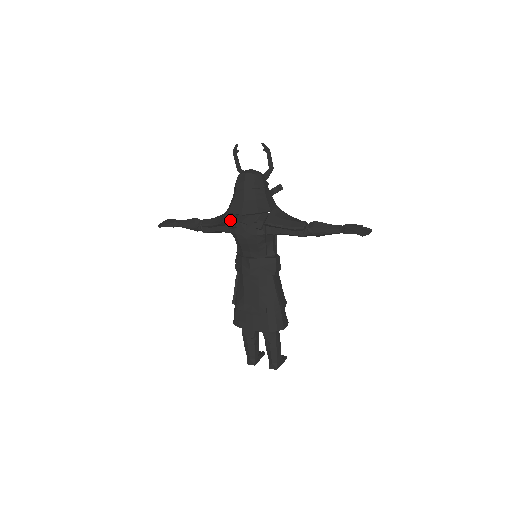
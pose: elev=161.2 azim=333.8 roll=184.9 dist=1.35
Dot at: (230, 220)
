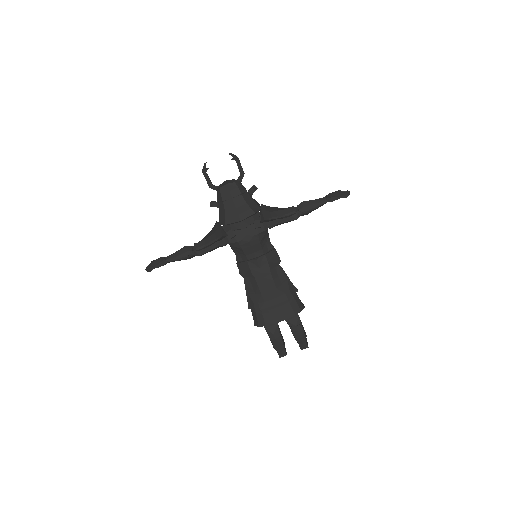
Dot at: (227, 232)
